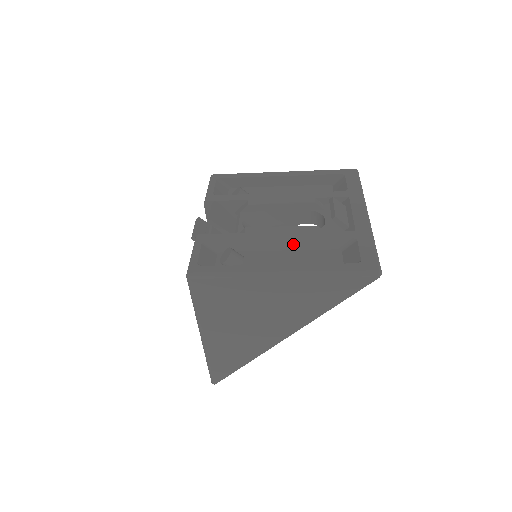
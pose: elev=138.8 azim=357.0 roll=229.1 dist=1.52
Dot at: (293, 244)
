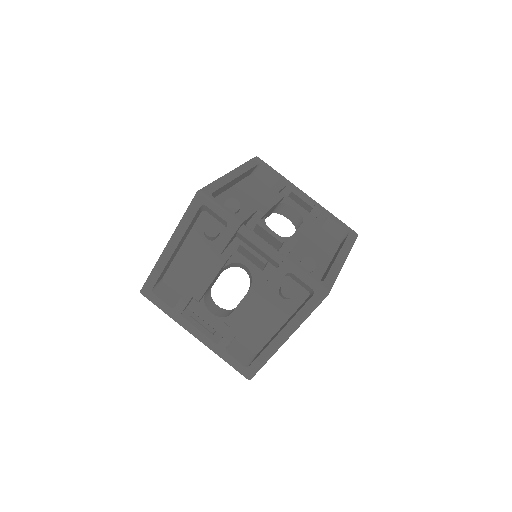
Dot at: occluded
